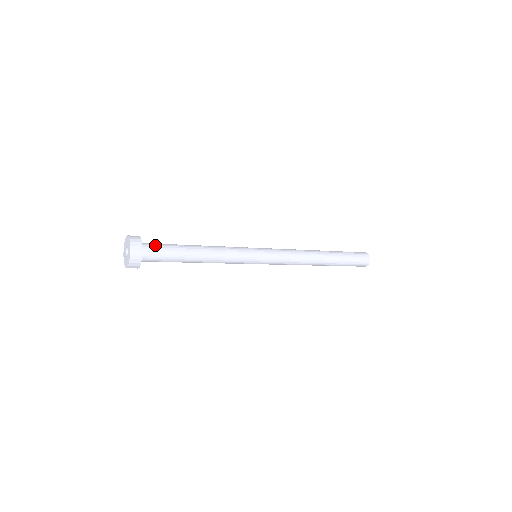
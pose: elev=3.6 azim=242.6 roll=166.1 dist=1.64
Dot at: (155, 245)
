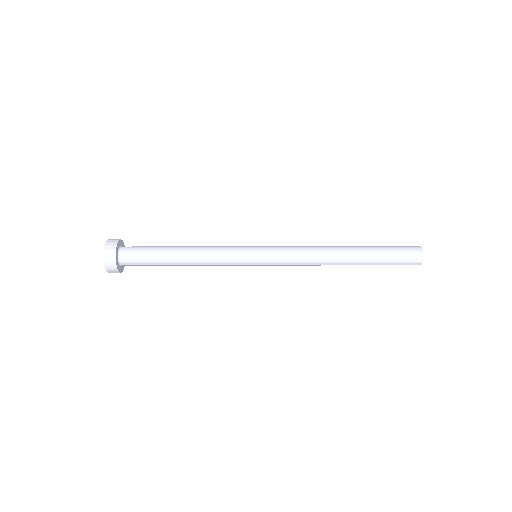
Dot at: (135, 247)
